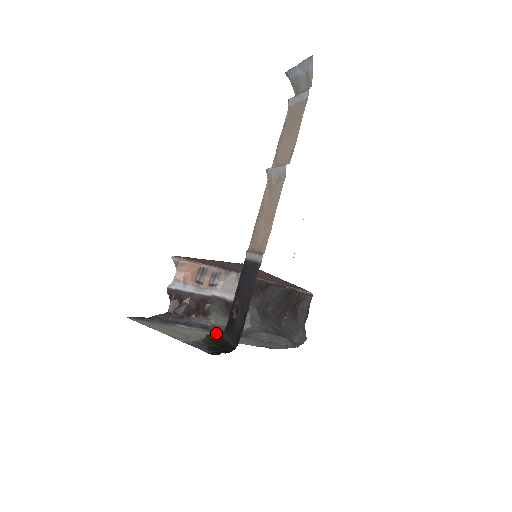
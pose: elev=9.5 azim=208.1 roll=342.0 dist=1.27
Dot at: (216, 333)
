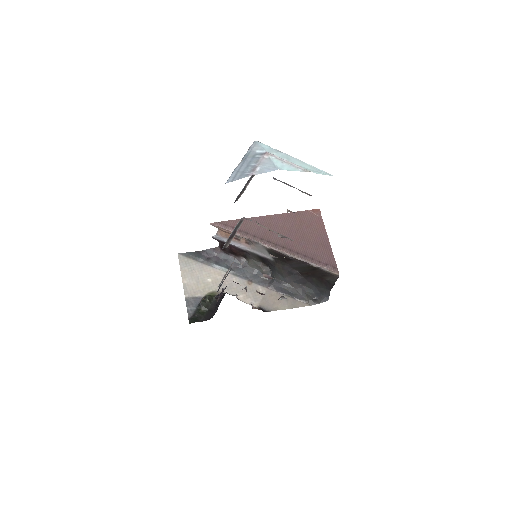
Dot at: (239, 279)
